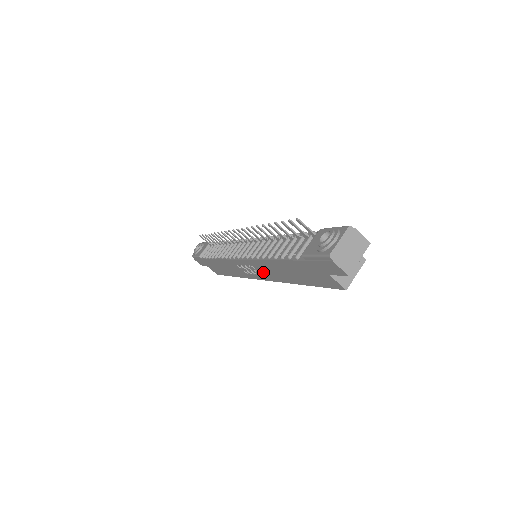
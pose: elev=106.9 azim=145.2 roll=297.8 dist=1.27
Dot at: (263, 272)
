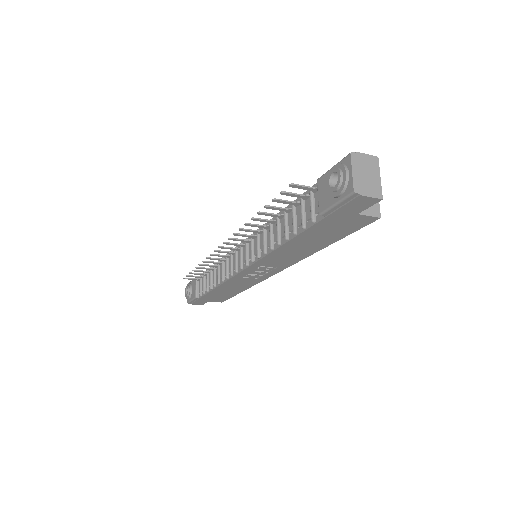
Dot at: (276, 264)
